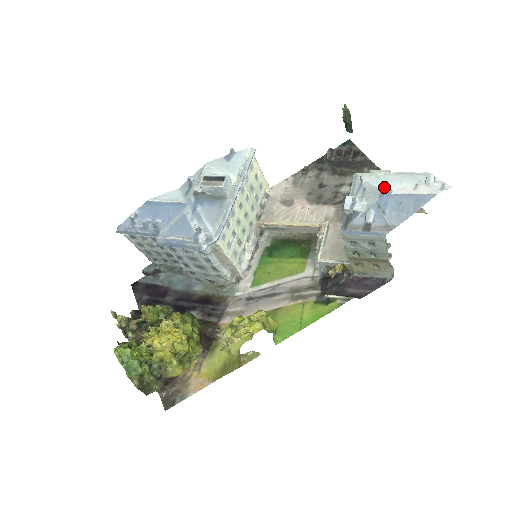
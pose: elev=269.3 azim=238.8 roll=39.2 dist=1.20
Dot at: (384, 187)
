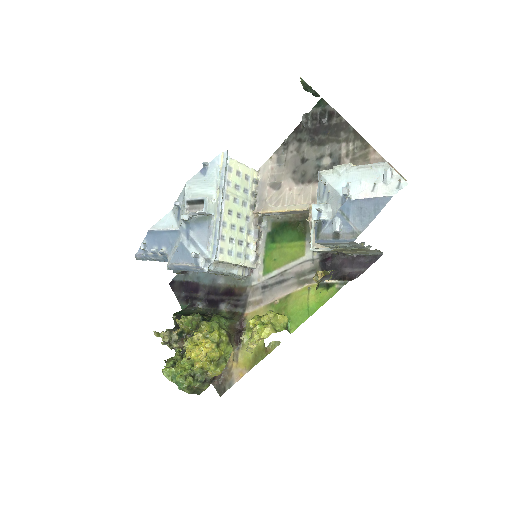
Dot at: (343, 194)
